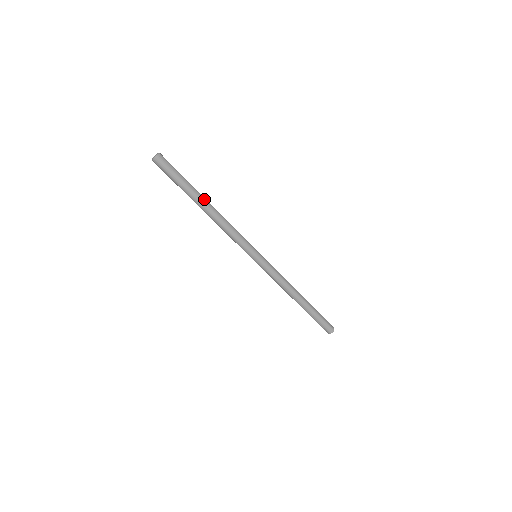
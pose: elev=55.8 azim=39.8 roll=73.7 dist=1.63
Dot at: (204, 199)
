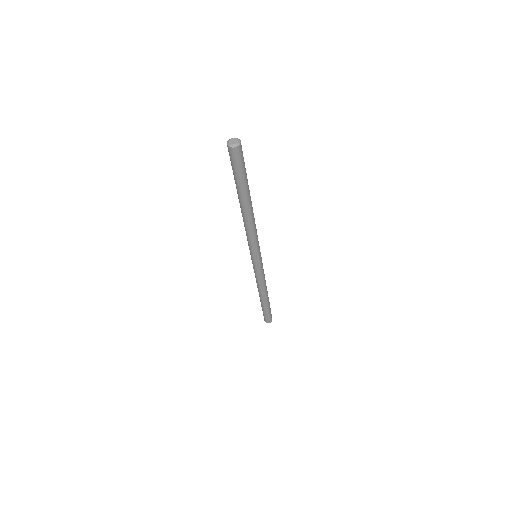
Dot at: (250, 197)
